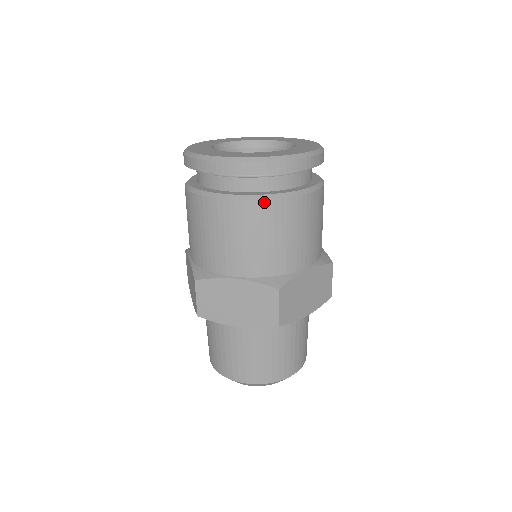
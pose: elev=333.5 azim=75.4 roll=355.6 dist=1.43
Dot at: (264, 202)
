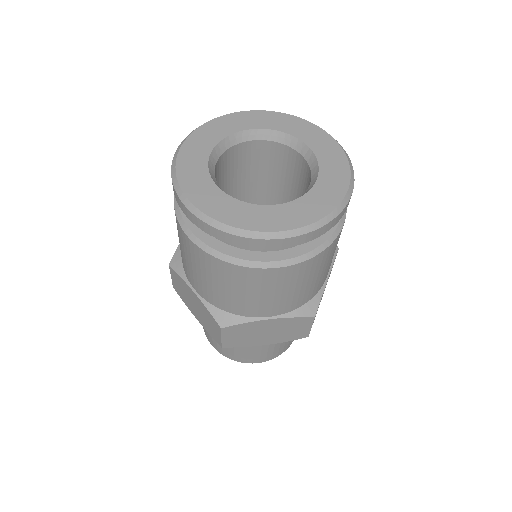
Dot at: (310, 260)
